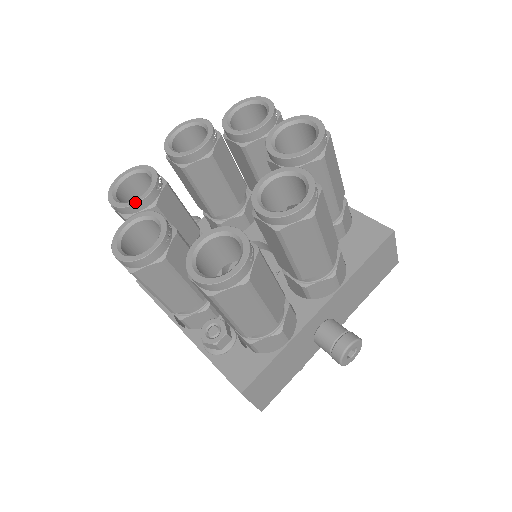
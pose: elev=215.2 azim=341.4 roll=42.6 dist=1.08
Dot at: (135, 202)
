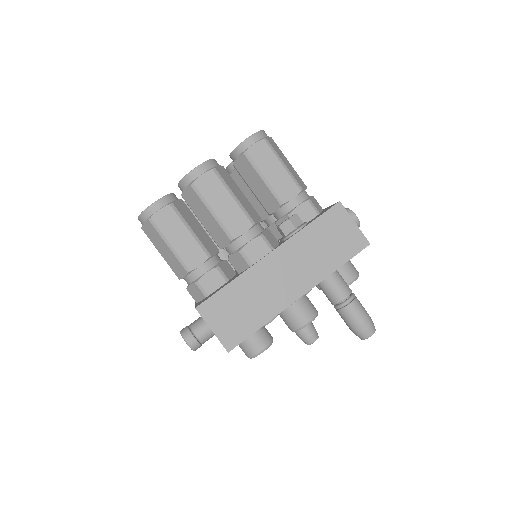
Dot at: (171, 194)
